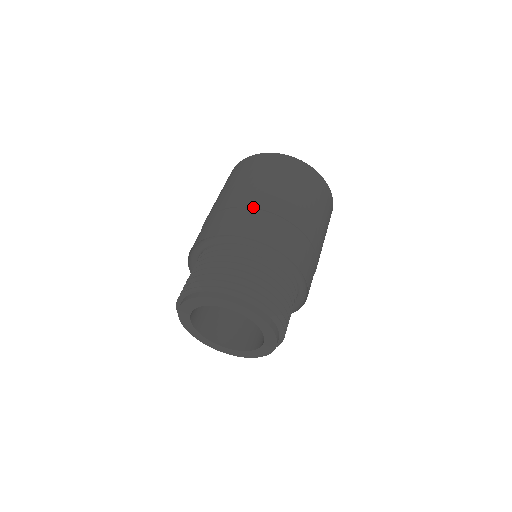
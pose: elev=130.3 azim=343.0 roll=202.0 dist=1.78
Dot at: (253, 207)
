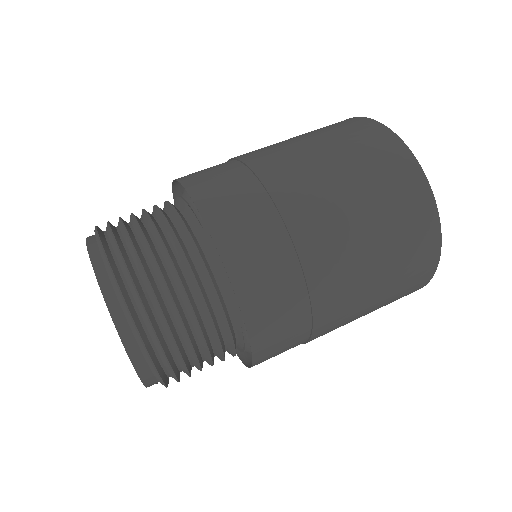
Dot at: (251, 168)
